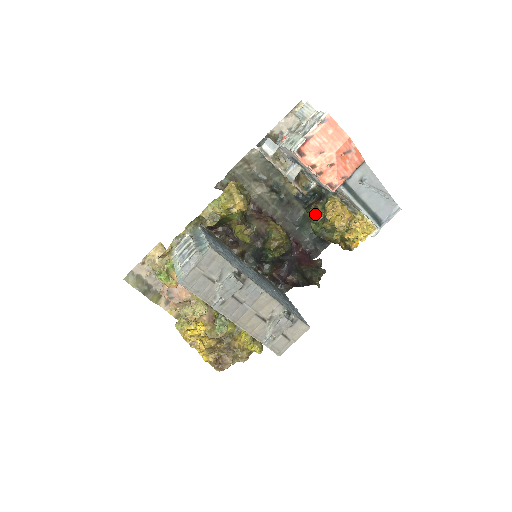
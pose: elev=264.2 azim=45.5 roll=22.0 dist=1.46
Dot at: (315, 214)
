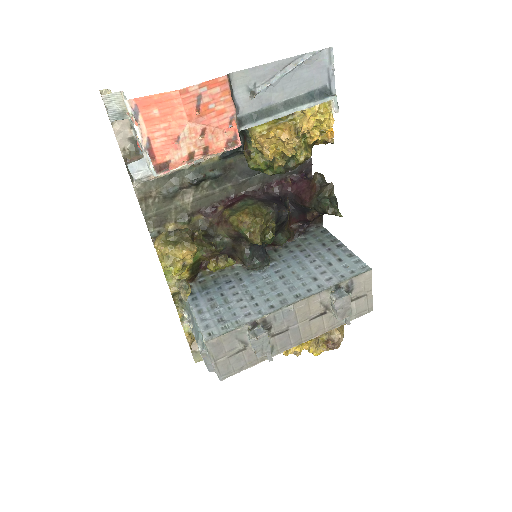
Dot at: (256, 163)
